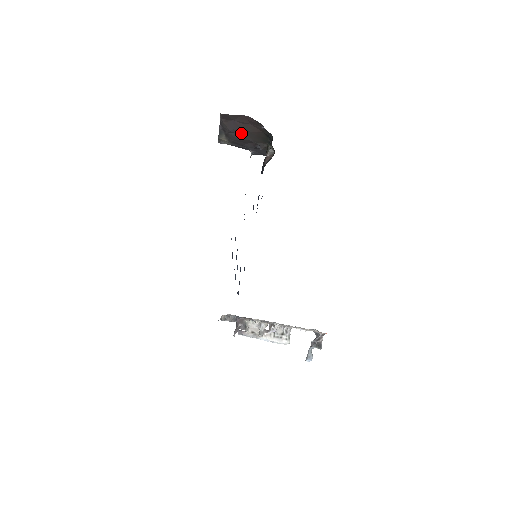
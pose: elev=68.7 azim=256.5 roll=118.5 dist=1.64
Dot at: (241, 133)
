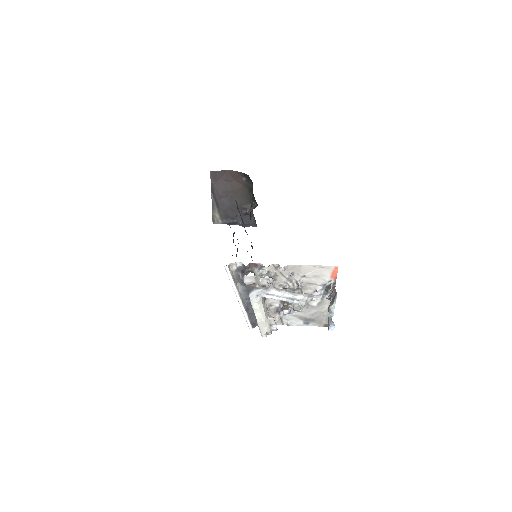
Dot at: (229, 196)
